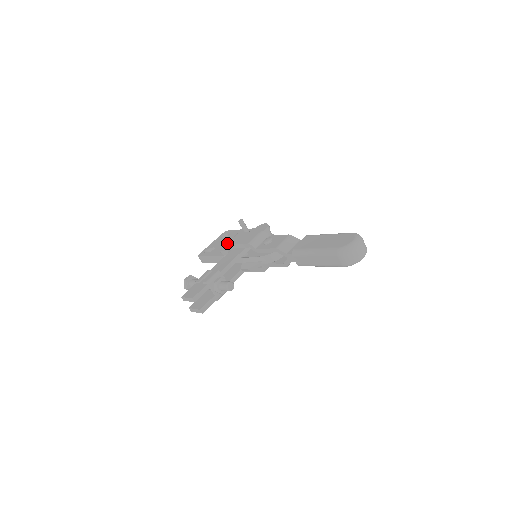
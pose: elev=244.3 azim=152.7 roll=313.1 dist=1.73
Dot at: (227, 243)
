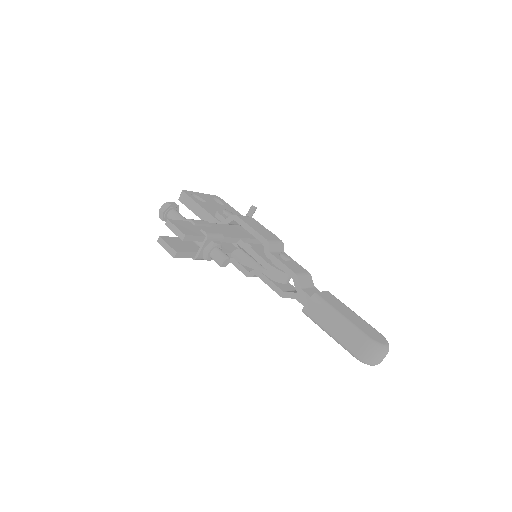
Dot at: (239, 215)
